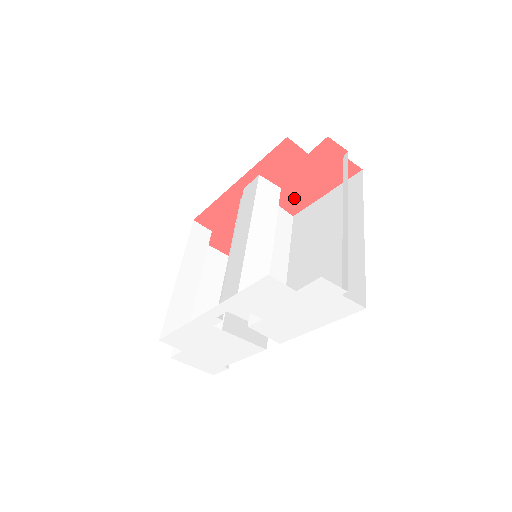
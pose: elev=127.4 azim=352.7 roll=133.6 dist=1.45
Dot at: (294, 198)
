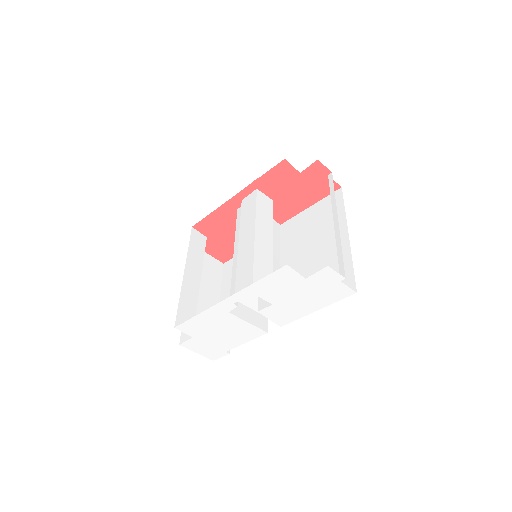
Dot at: (283, 209)
